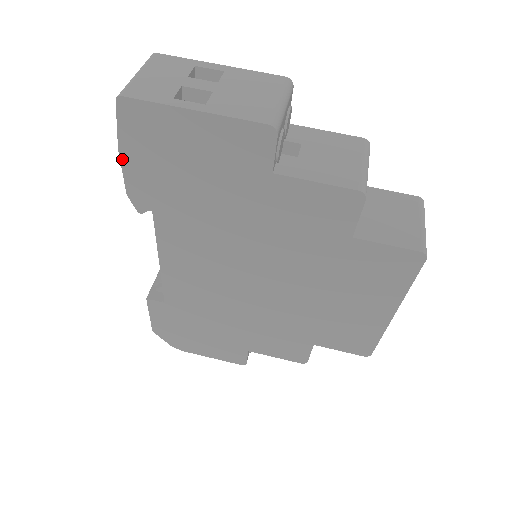
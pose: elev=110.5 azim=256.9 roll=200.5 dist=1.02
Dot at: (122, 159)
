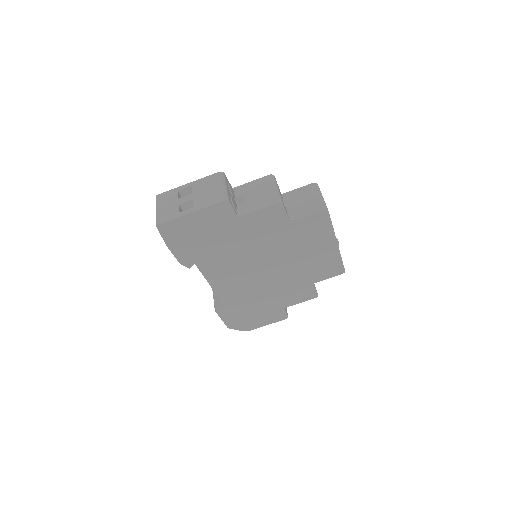
Dot at: (170, 249)
